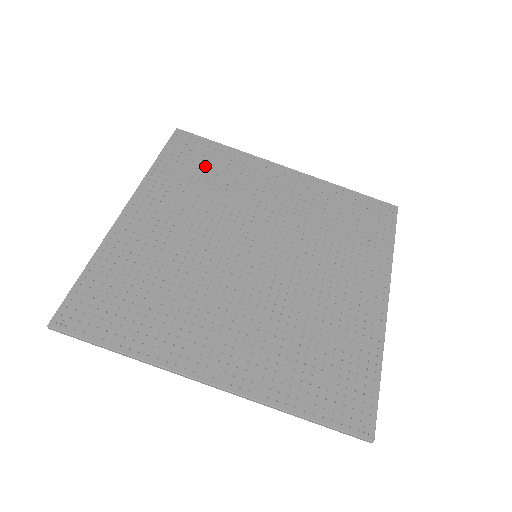
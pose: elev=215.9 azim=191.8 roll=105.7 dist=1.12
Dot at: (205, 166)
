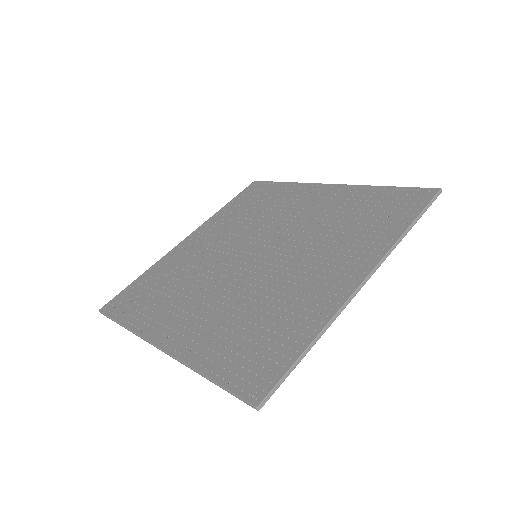
Dot at: (259, 200)
